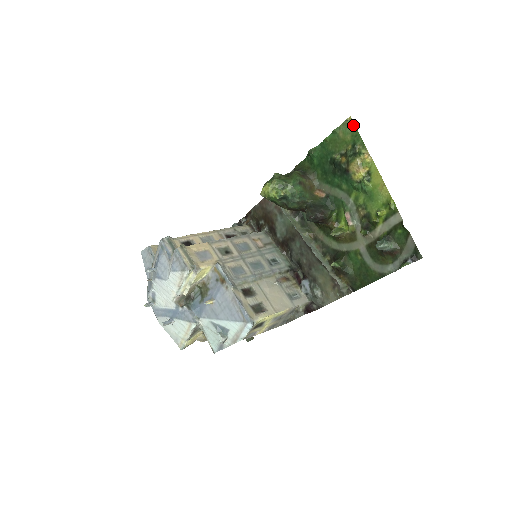
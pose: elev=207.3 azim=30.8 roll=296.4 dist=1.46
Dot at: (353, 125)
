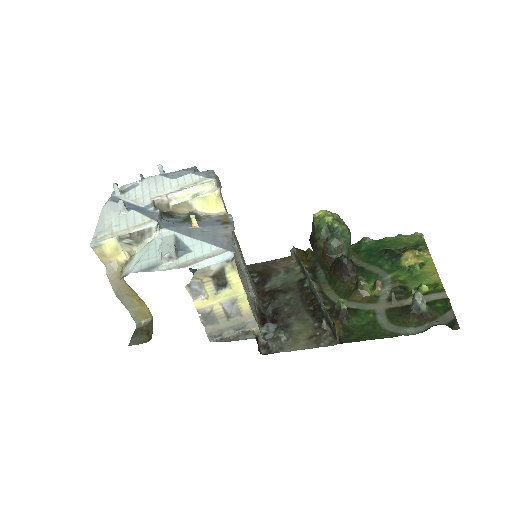
Dot at: (423, 235)
